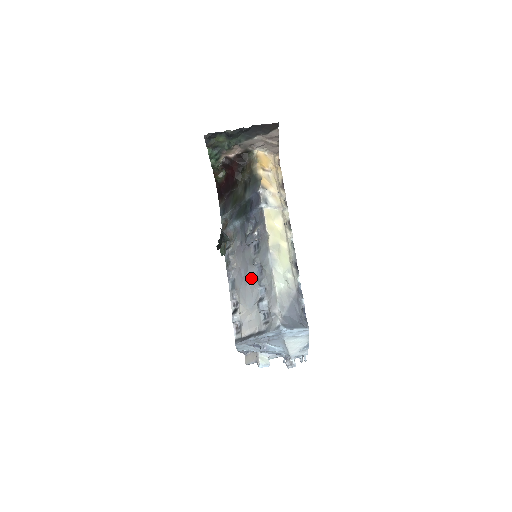
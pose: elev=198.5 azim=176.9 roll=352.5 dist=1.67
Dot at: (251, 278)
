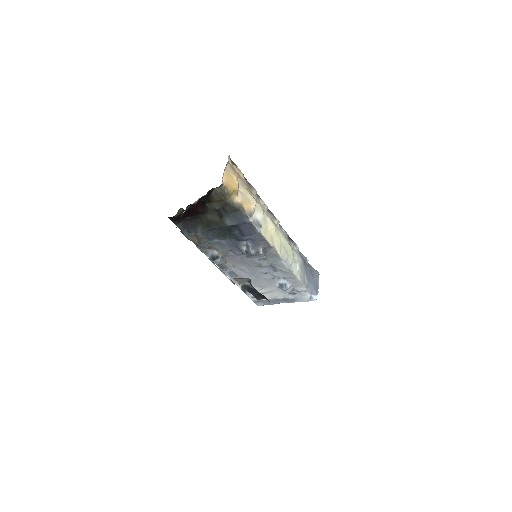
Dot at: (262, 274)
